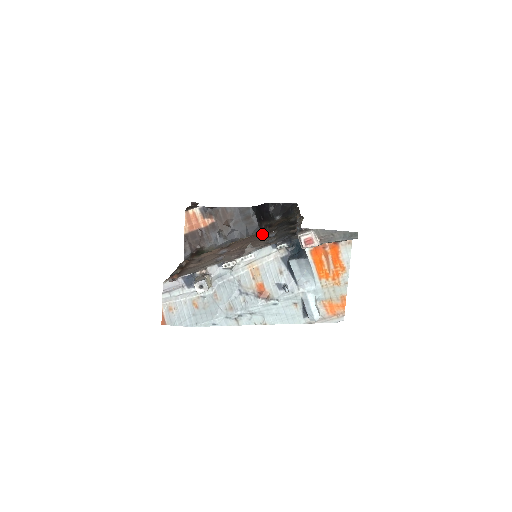
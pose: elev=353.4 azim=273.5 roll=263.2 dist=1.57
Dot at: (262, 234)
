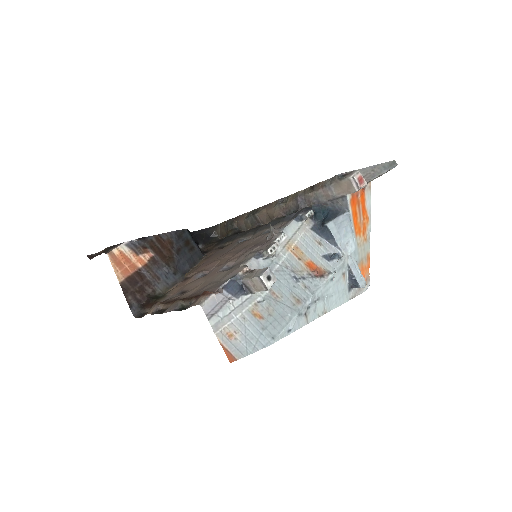
Dot at: (220, 250)
